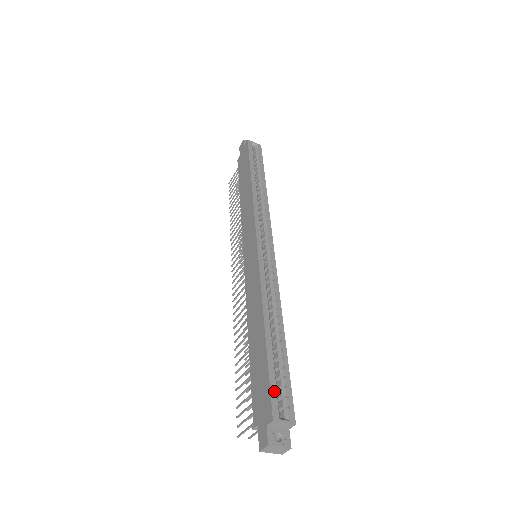
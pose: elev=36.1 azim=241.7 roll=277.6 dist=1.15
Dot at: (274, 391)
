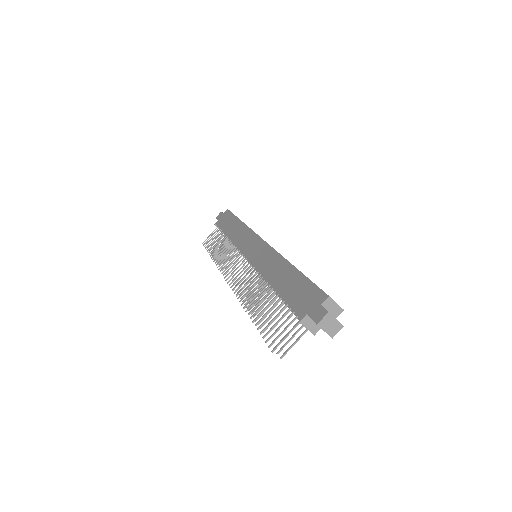
Dot at: occluded
